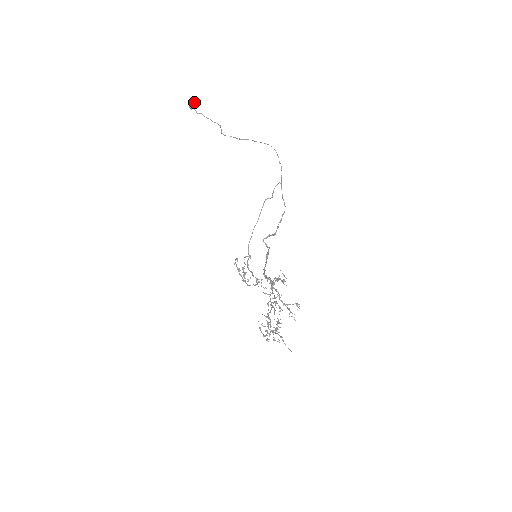
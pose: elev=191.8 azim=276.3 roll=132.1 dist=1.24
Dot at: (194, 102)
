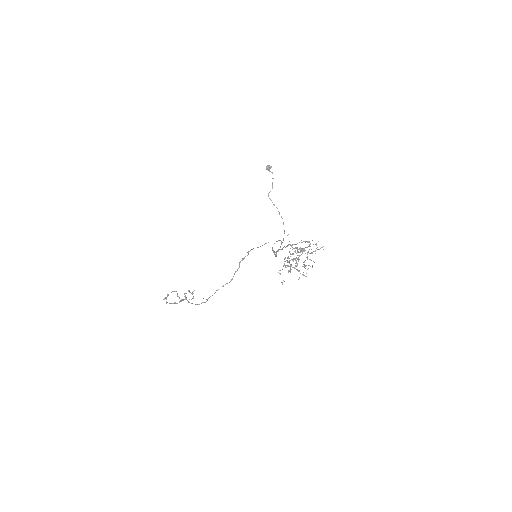
Dot at: (271, 167)
